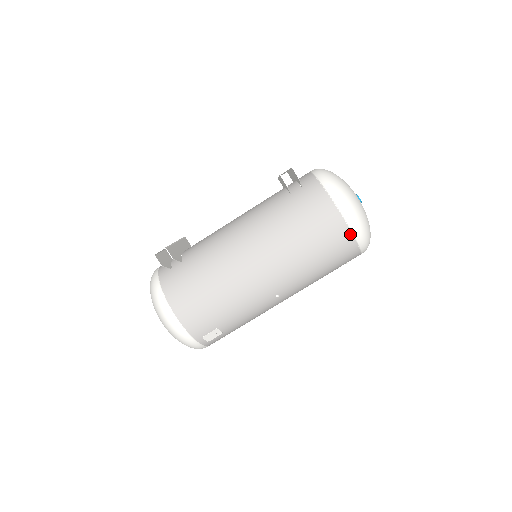
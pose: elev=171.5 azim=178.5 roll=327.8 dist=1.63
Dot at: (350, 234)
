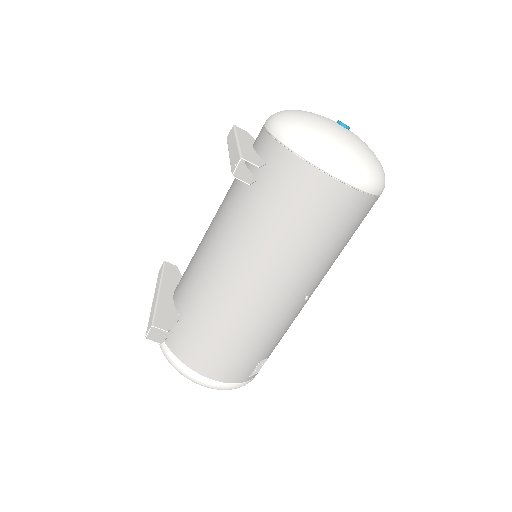
Dot at: (359, 194)
